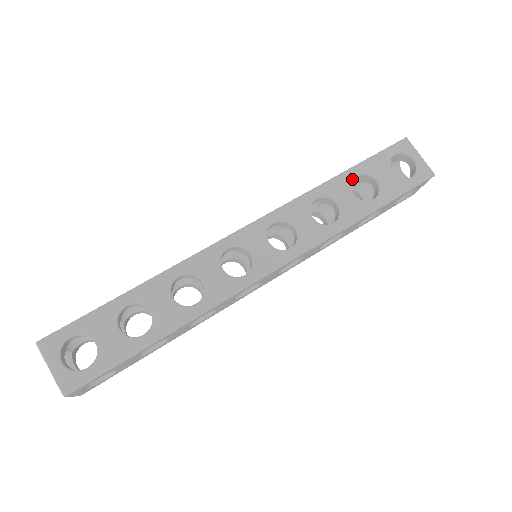
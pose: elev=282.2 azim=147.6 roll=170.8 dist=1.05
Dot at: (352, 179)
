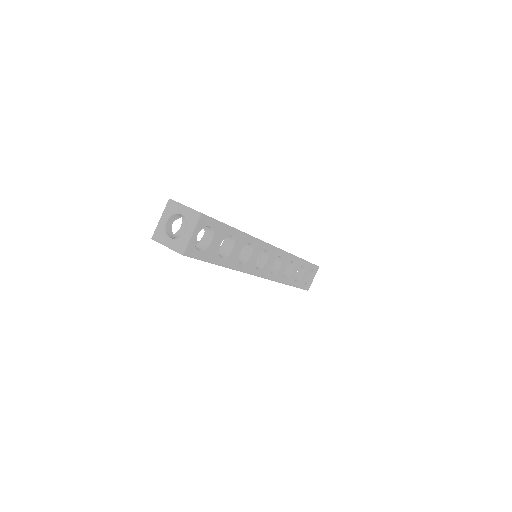
Dot at: occluded
